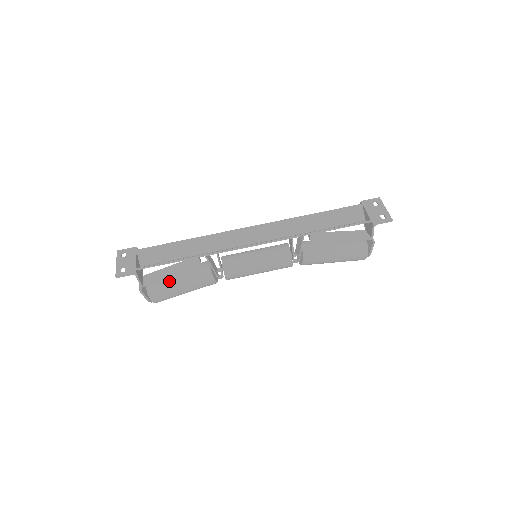
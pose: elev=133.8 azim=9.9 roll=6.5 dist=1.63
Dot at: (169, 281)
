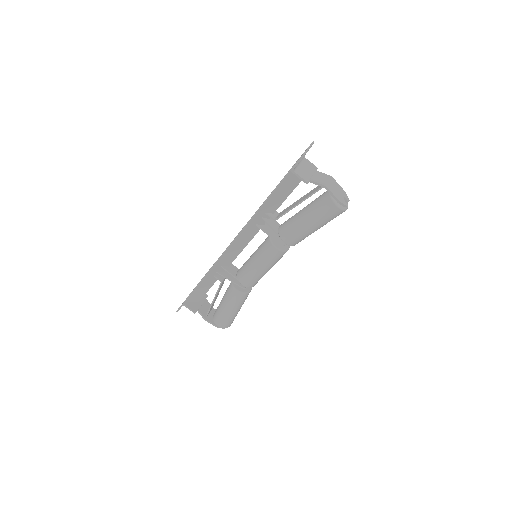
Dot at: (219, 305)
